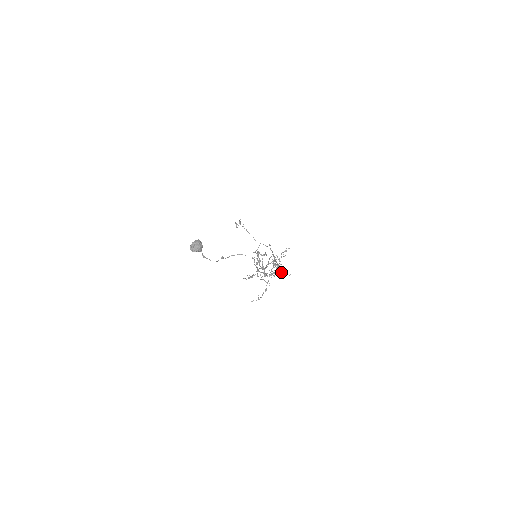
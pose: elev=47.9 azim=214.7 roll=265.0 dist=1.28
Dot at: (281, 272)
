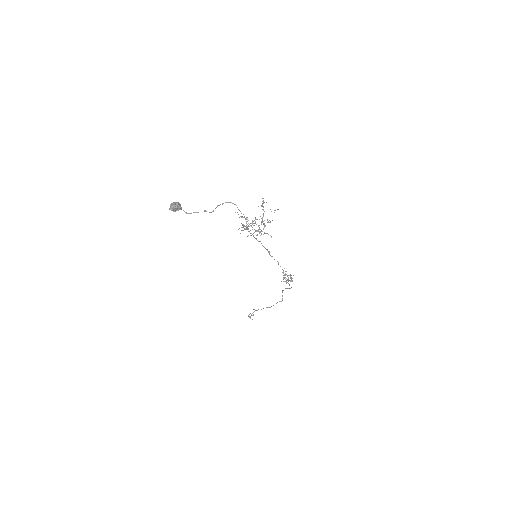
Dot at: (272, 220)
